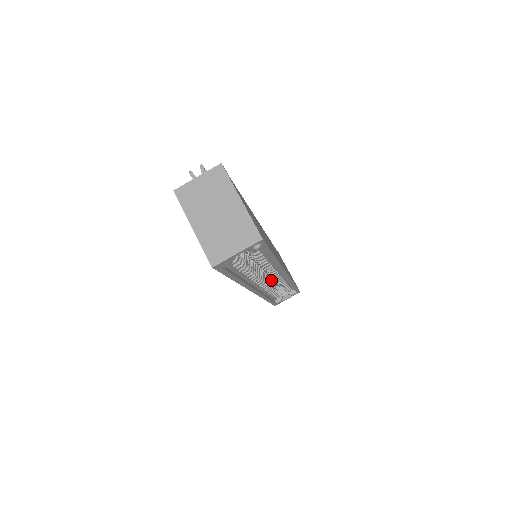
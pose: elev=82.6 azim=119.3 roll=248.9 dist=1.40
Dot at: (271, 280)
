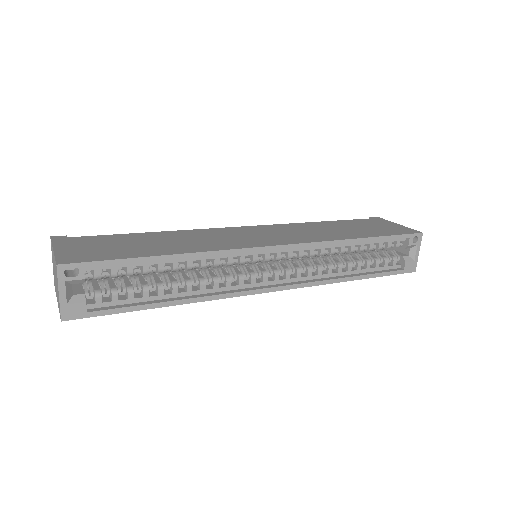
Dot at: (326, 258)
